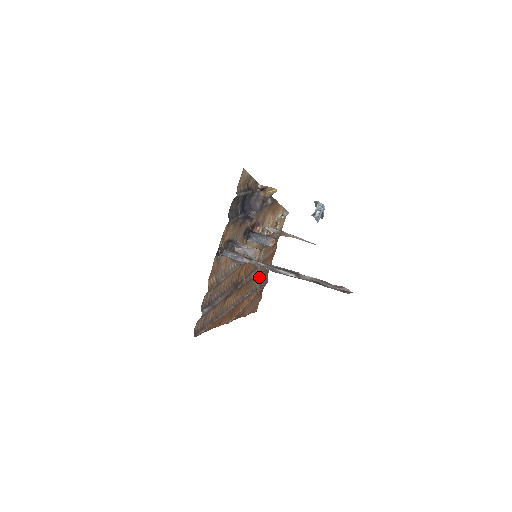
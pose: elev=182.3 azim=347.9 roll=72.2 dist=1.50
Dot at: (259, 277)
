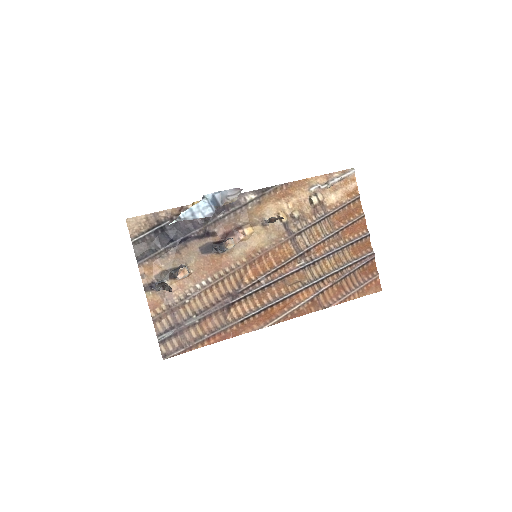
Dot at: (331, 260)
